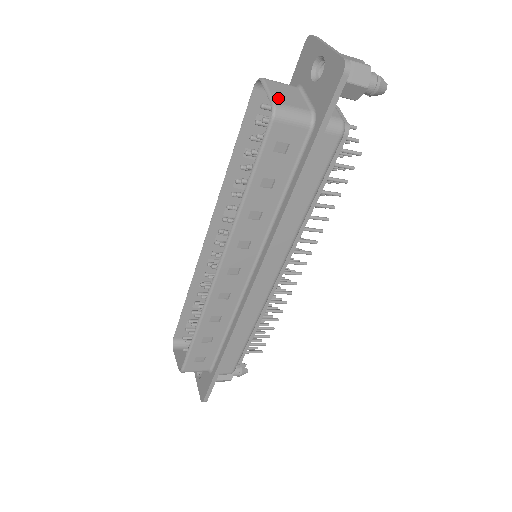
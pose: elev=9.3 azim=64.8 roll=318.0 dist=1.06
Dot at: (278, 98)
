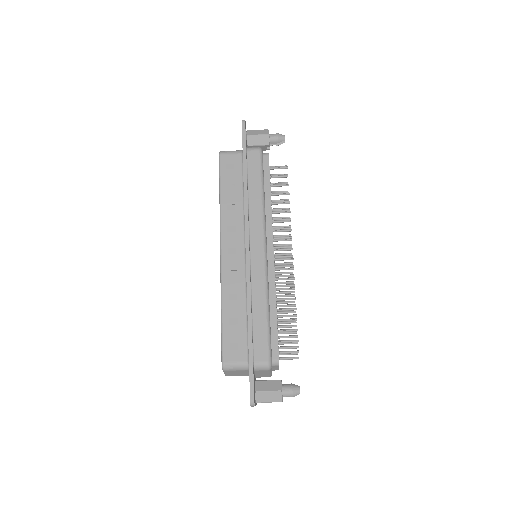
Dot at: occluded
